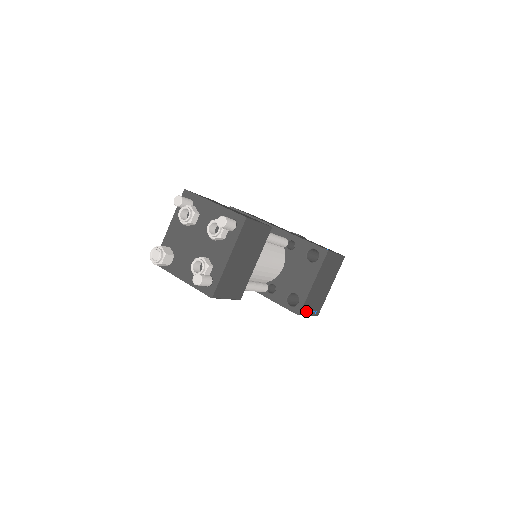
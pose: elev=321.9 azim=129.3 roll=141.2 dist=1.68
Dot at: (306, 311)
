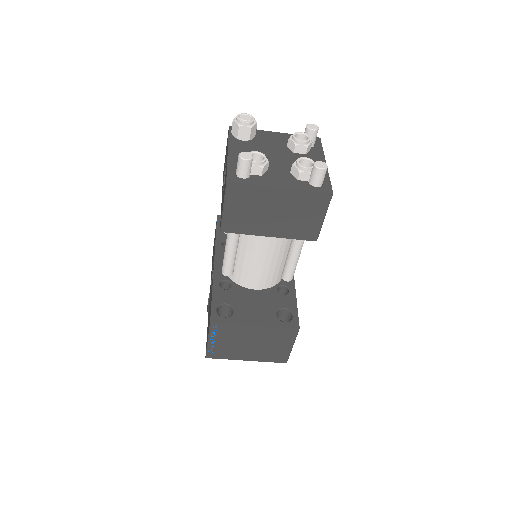
Dot at: (215, 333)
